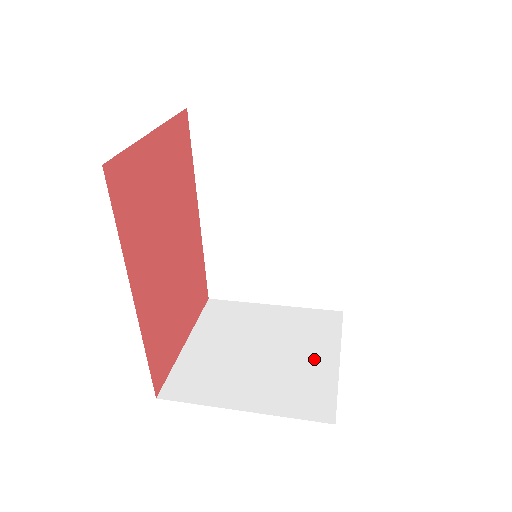
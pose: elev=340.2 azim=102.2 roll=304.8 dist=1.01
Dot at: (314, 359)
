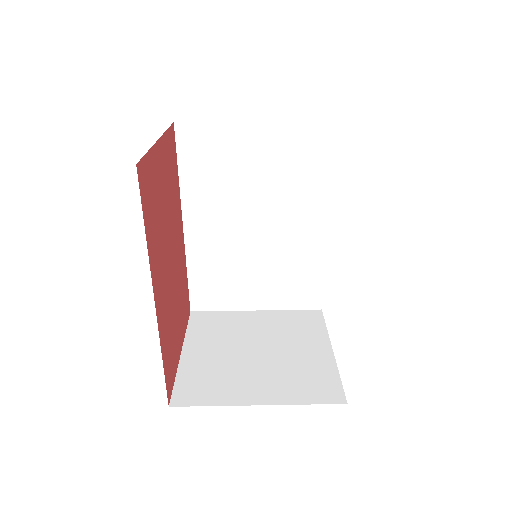
Dot at: (310, 352)
